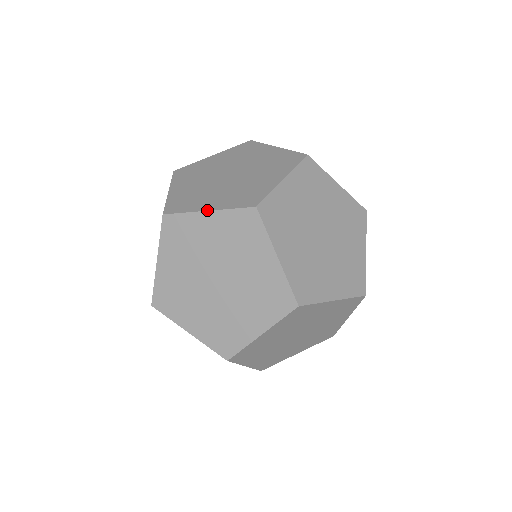
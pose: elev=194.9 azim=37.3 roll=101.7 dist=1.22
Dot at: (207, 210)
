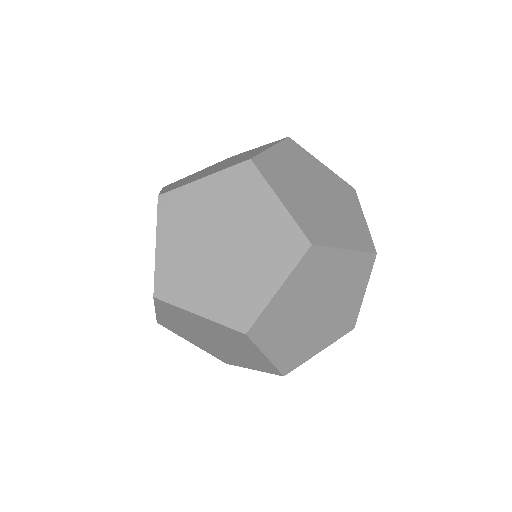
Dot at: (197, 314)
